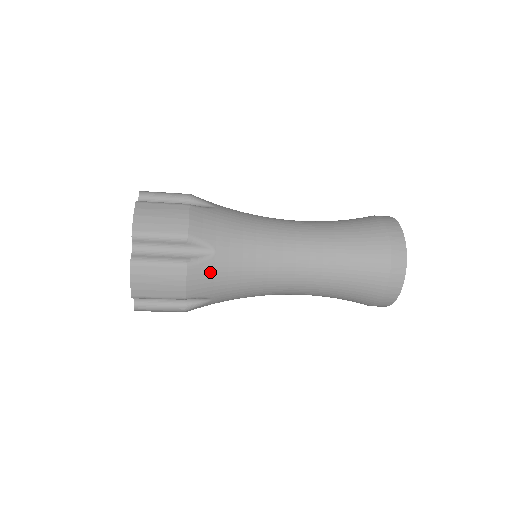
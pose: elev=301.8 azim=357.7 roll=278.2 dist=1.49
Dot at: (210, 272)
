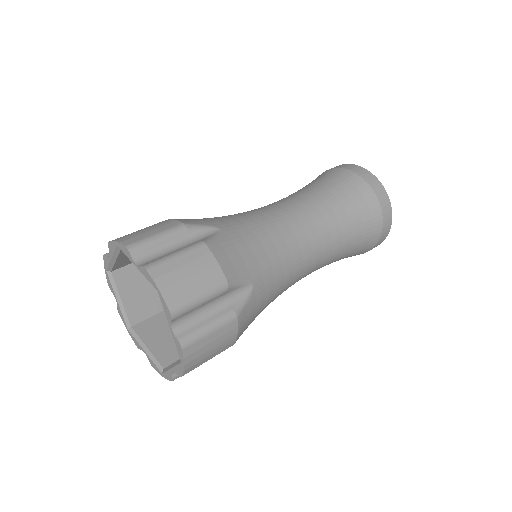
Dot at: (230, 246)
